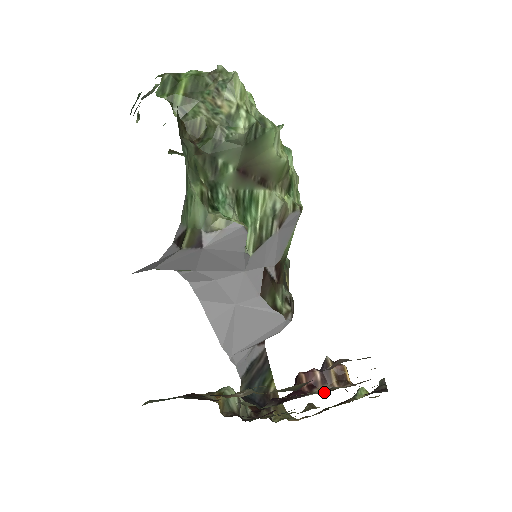
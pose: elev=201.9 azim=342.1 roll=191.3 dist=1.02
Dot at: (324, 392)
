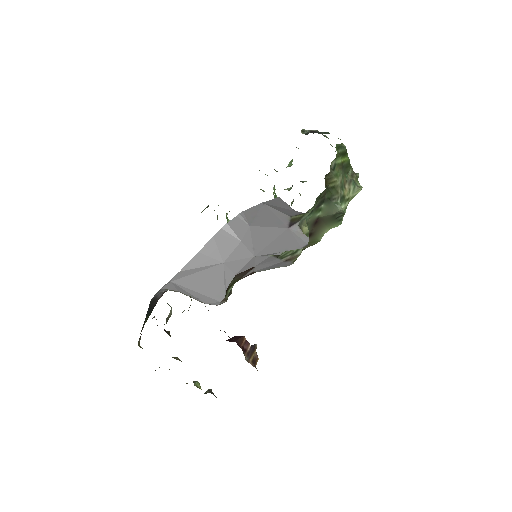
Dot at: (247, 359)
